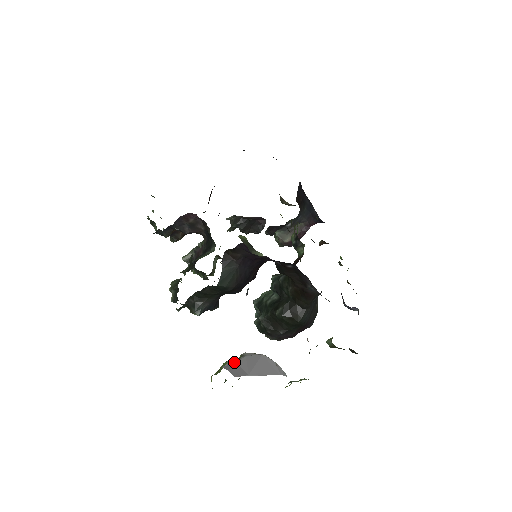
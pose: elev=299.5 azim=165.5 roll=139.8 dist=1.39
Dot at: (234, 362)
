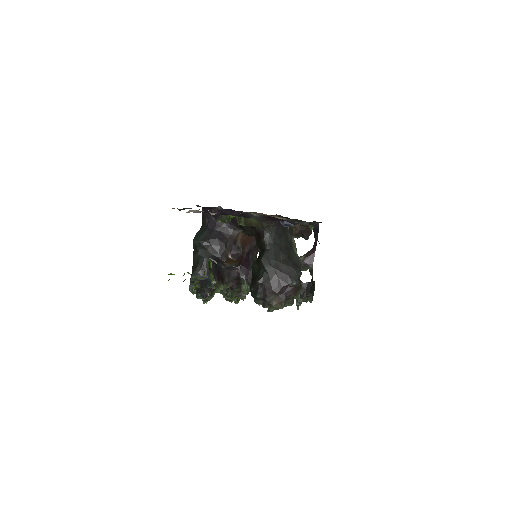
Dot at: occluded
